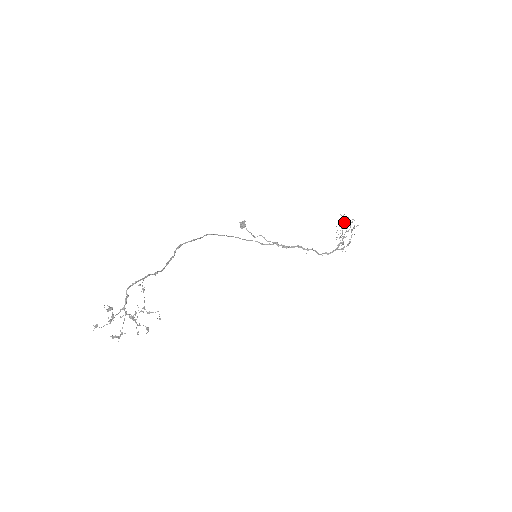
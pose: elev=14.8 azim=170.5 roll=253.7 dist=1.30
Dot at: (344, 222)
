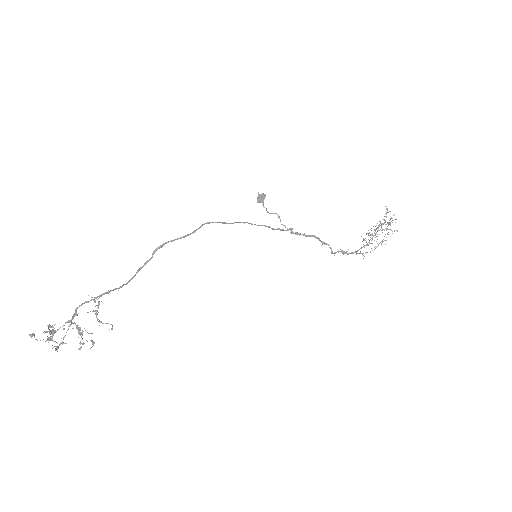
Dot at: occluded
